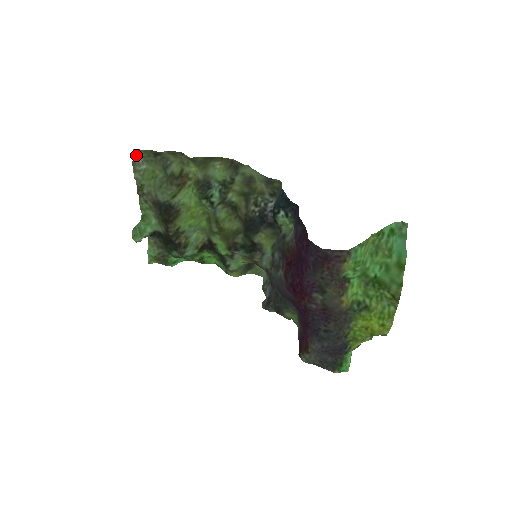
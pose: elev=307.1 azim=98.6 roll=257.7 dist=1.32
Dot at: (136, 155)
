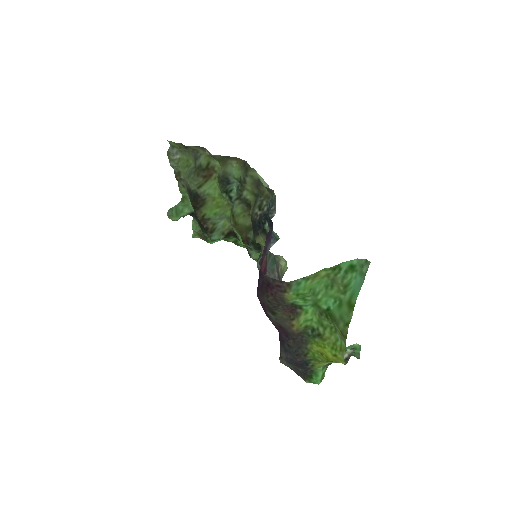
Dot at: (172, 145)
